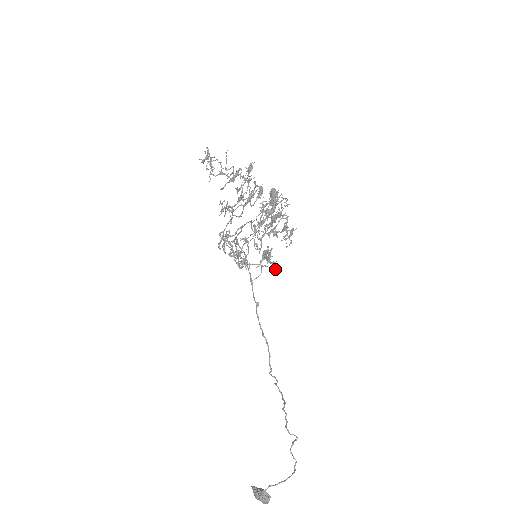
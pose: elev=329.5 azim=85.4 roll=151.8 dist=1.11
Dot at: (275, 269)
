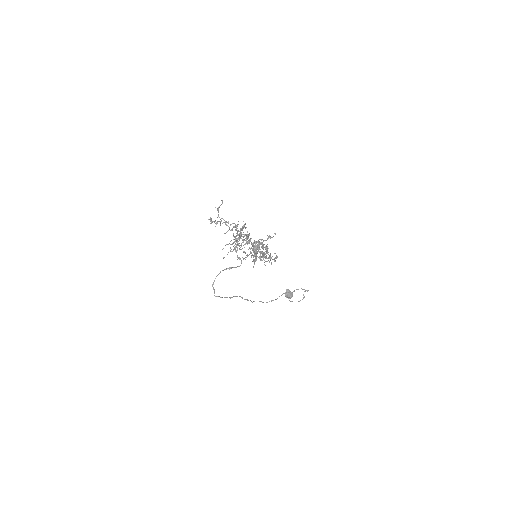
Dot at: occluded
